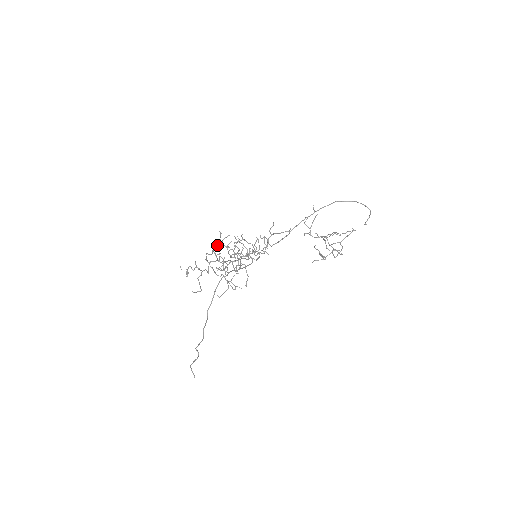
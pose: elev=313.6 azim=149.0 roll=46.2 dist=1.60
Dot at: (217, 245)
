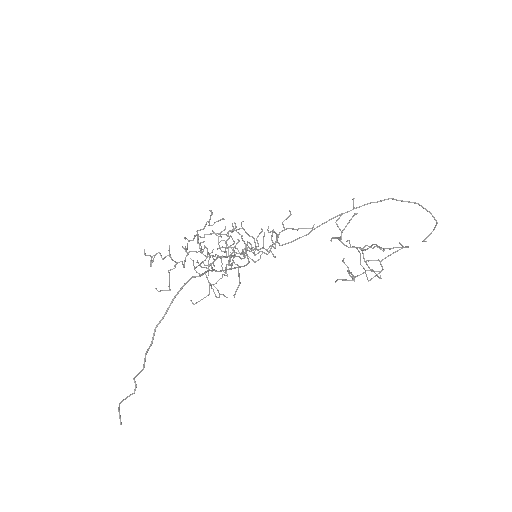
Dot at: (203, 229)
